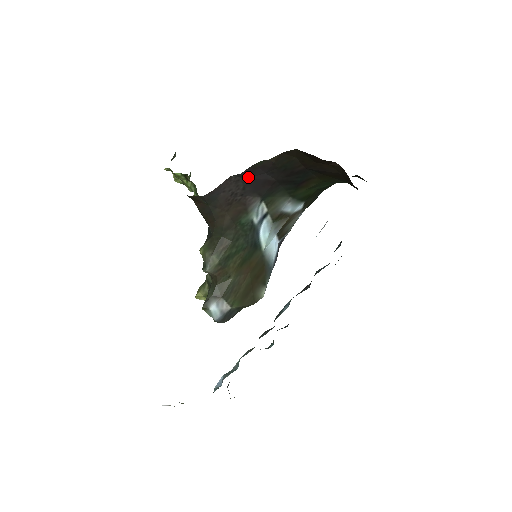
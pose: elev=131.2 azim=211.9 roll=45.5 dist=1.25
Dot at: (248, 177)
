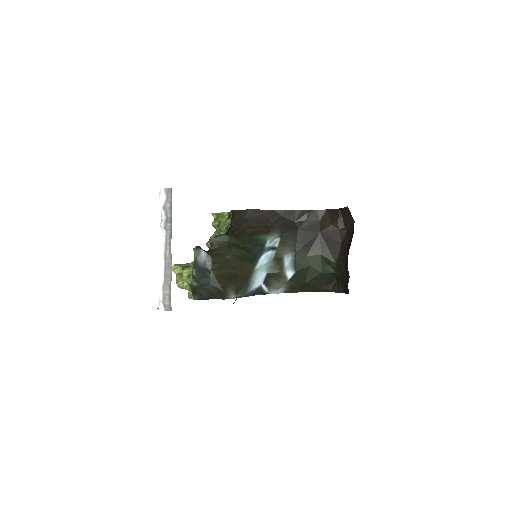
Dot at: (284, 216)
